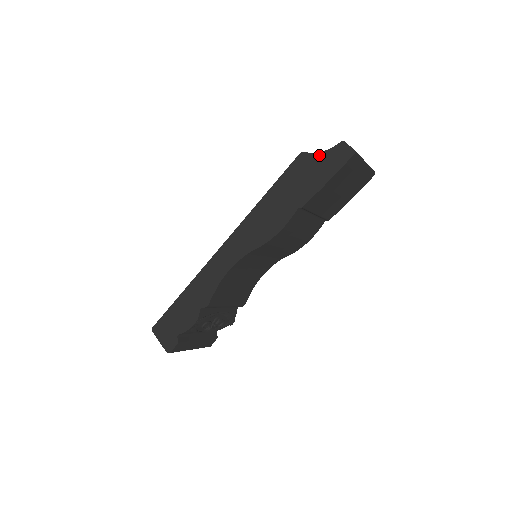
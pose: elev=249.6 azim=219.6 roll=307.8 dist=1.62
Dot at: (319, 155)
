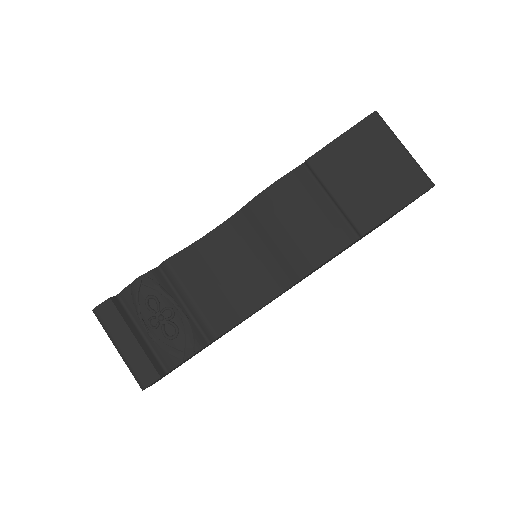
Dot at: occluded
